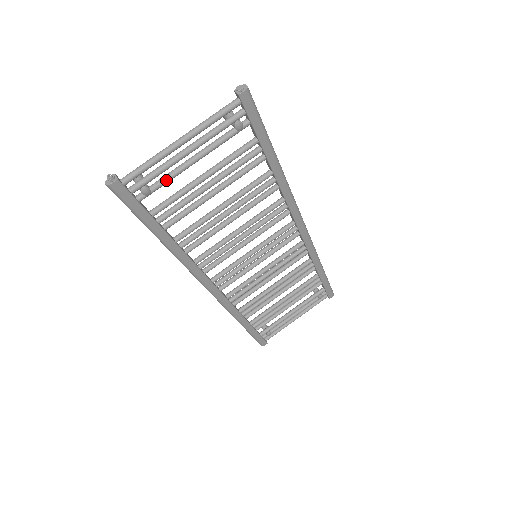
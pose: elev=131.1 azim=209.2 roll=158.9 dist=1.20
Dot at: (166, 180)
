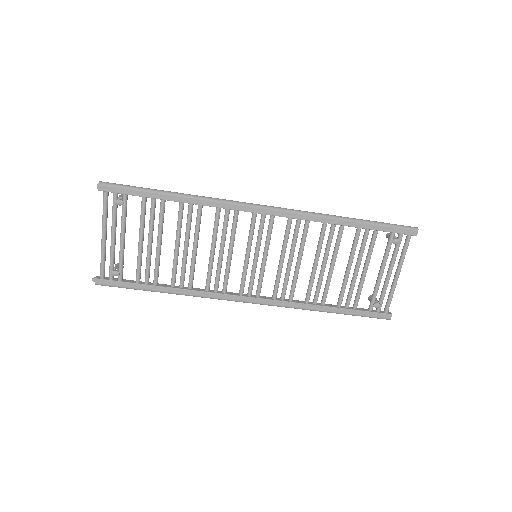
Dot at: (120, 260)
